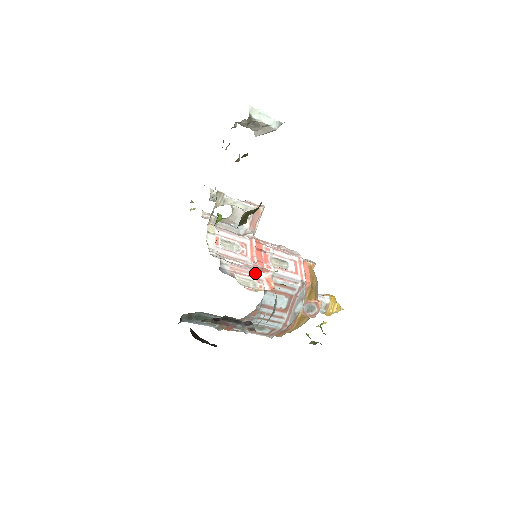
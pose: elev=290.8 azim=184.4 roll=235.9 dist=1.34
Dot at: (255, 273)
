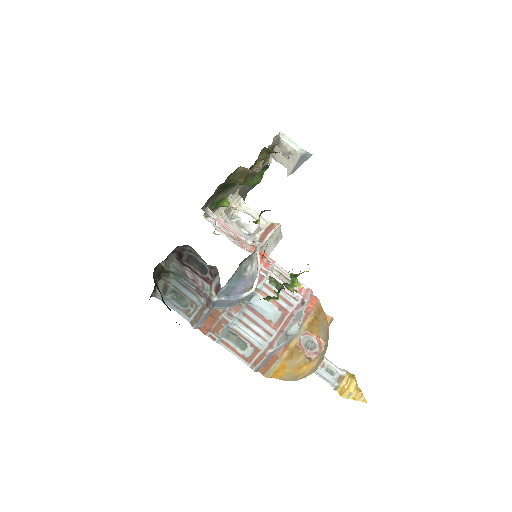
Dot at: (241, 238)
